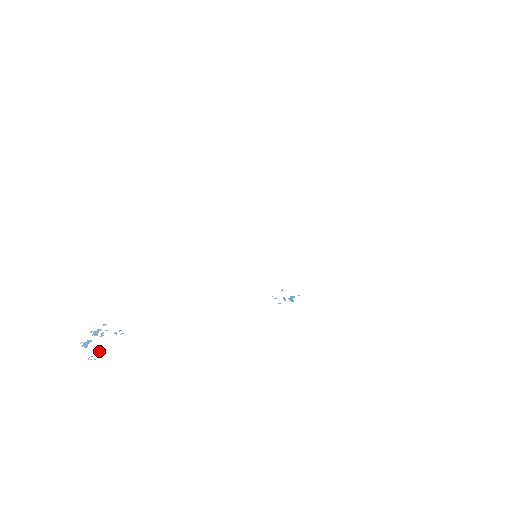
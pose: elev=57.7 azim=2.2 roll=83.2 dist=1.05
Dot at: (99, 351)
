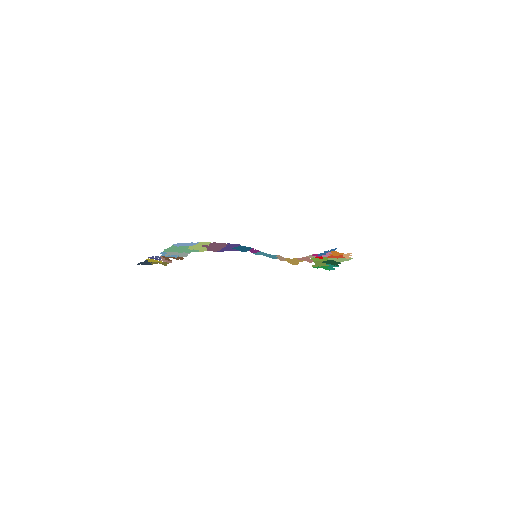
Dot at: occluded
